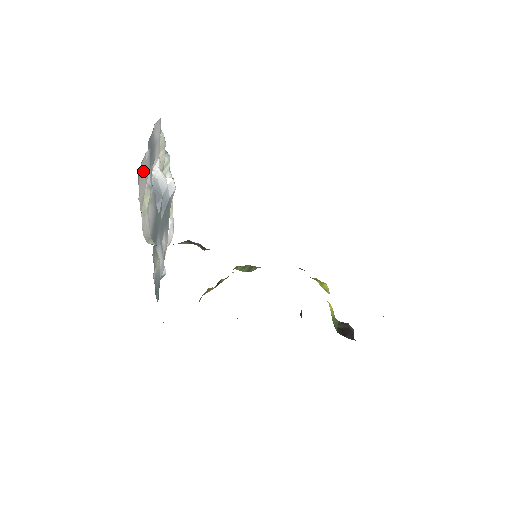
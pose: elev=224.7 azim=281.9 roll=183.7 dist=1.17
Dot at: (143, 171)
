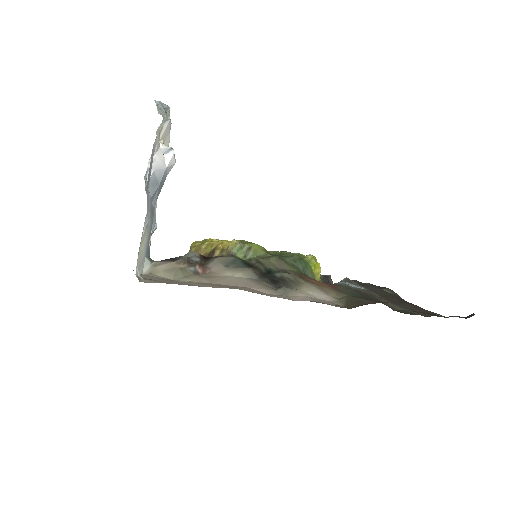
Dot at: (141, 238)
